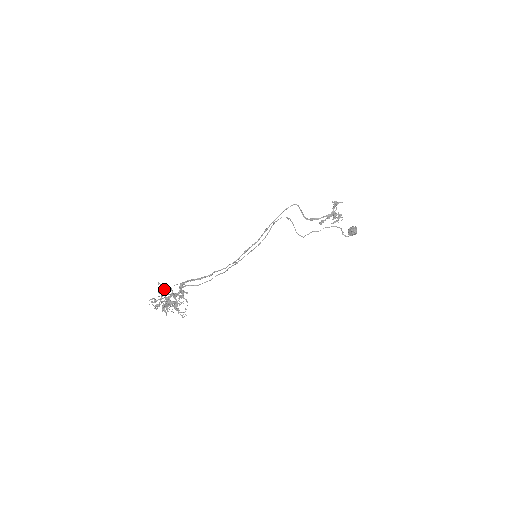
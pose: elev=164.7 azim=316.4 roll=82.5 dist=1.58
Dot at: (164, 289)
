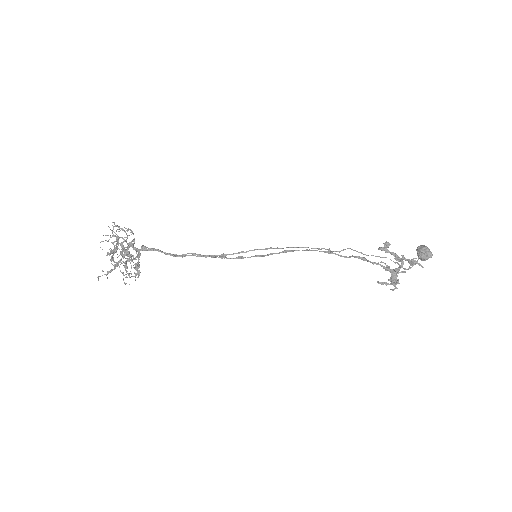
Dot at: (107, 277)
